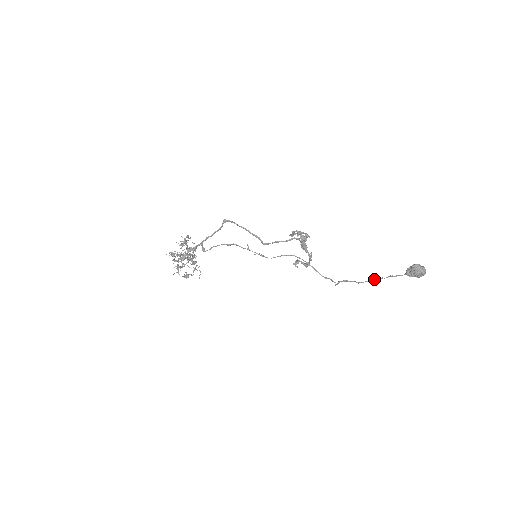
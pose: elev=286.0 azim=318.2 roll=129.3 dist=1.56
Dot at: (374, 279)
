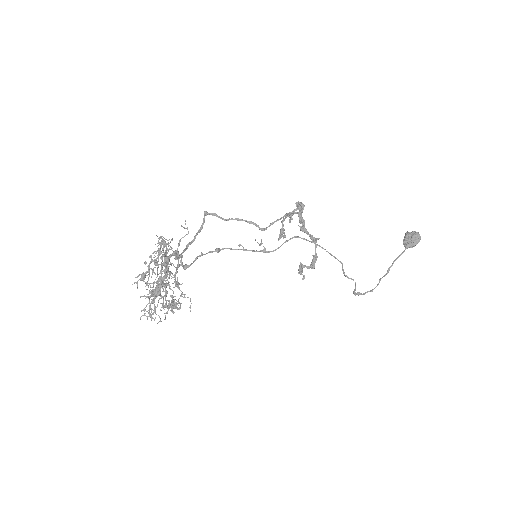
Dot at: (383, 276)
